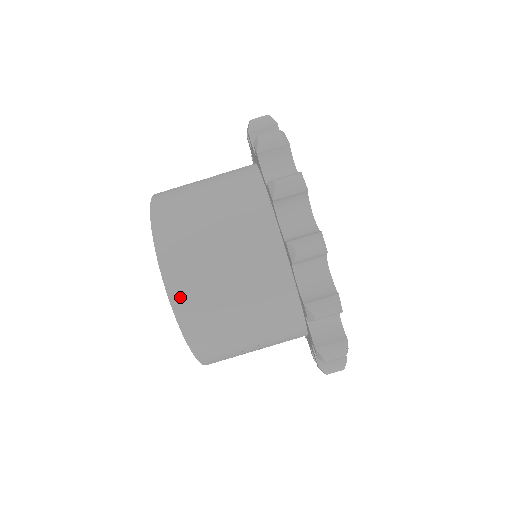
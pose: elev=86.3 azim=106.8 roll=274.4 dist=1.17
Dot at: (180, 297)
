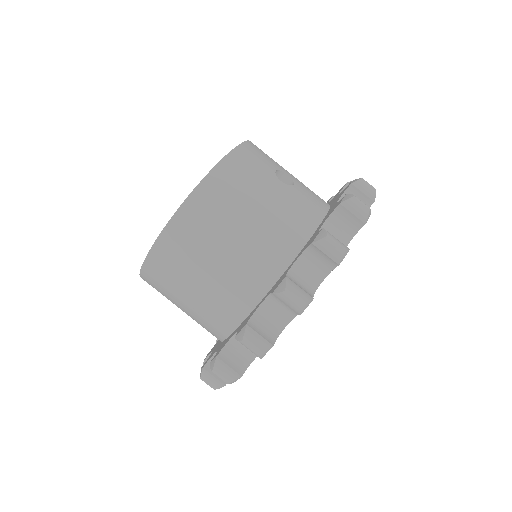
Dot at: (161, 253)
